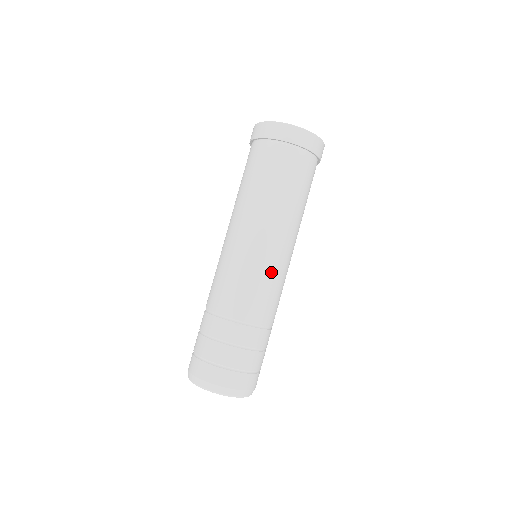
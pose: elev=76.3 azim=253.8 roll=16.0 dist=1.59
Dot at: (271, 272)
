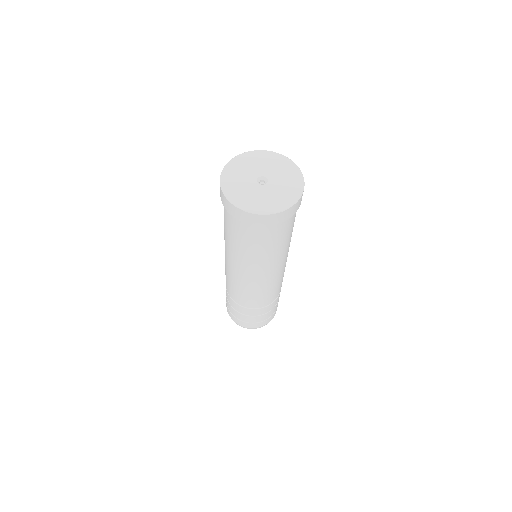
Dot at: (269, 286)
